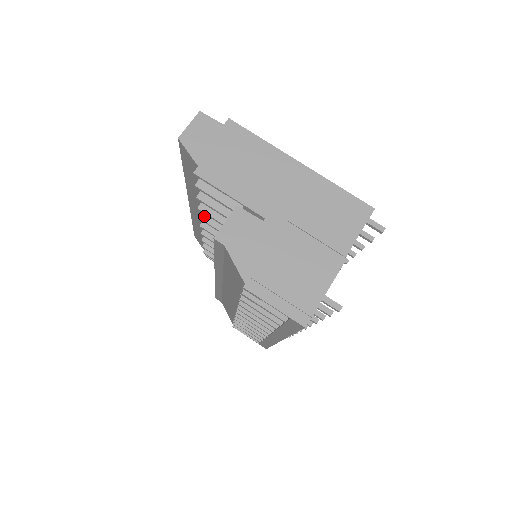
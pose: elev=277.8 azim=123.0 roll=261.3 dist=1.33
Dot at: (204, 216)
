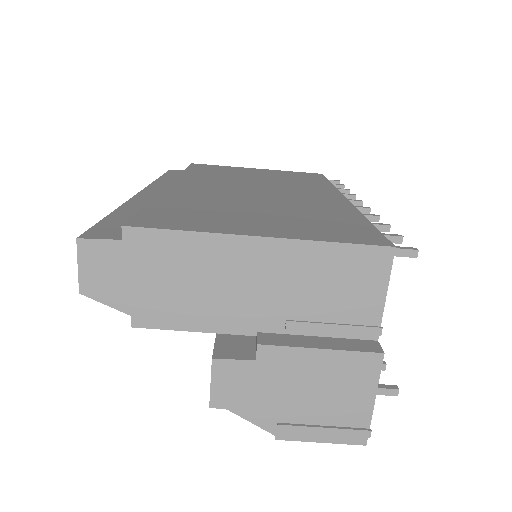
Dot at: occluded
